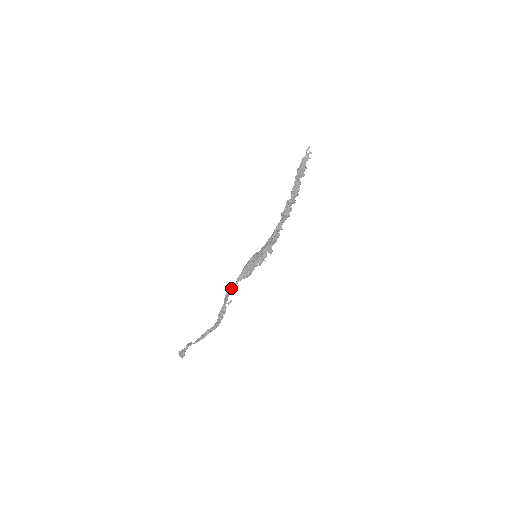
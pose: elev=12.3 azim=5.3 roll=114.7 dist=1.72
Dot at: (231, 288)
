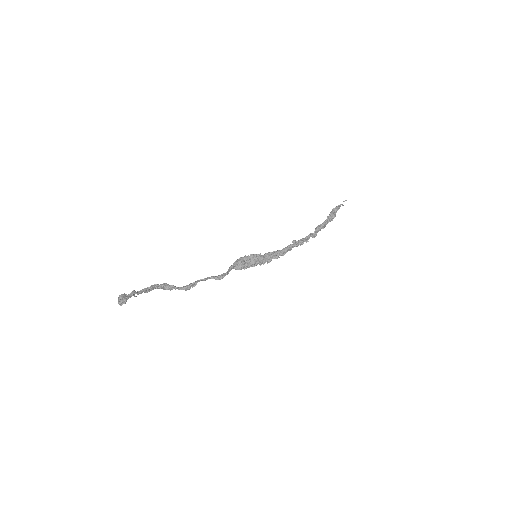
Dot at: occluded
